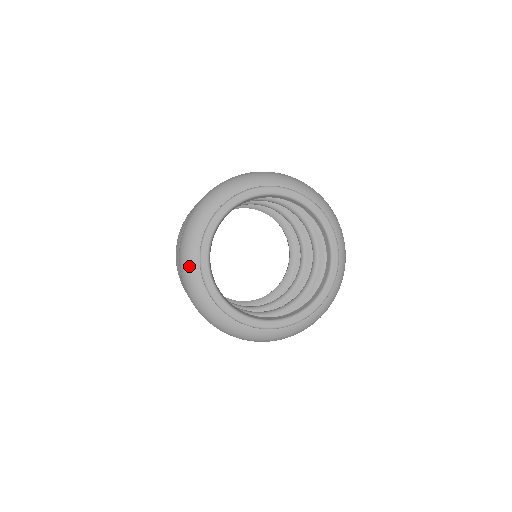
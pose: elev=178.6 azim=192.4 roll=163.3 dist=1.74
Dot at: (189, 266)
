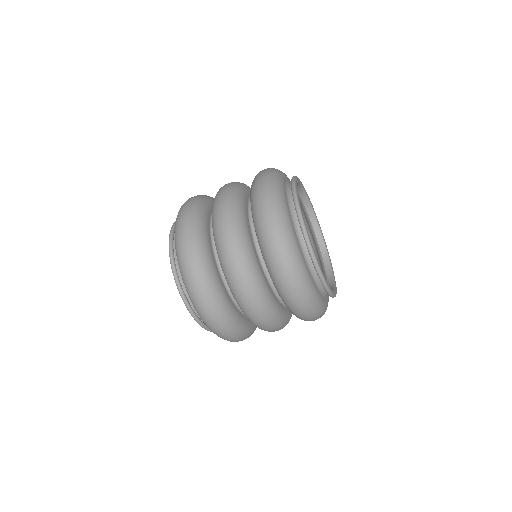
Dot at: (282, 203)
